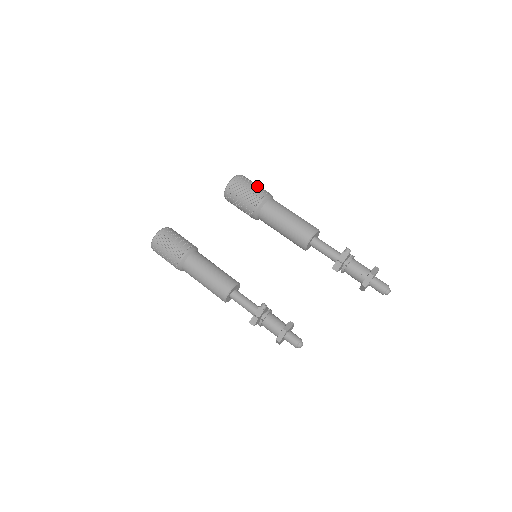
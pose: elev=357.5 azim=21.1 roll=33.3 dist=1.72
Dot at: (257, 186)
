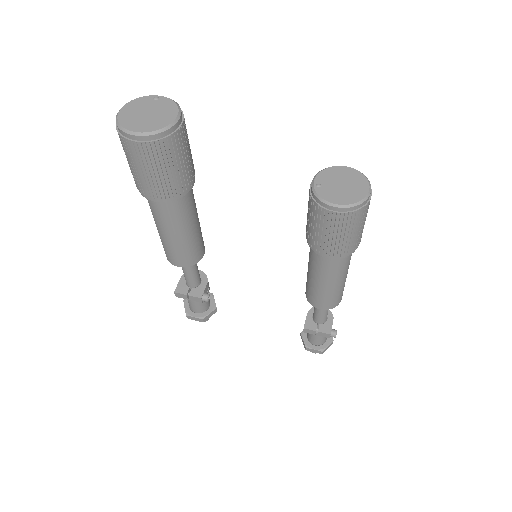
Dot at: occluded
